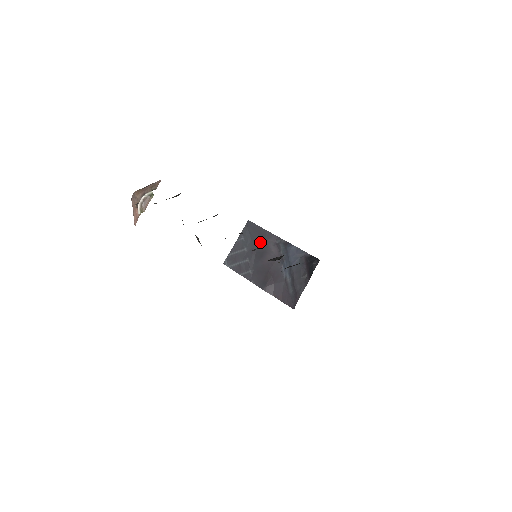
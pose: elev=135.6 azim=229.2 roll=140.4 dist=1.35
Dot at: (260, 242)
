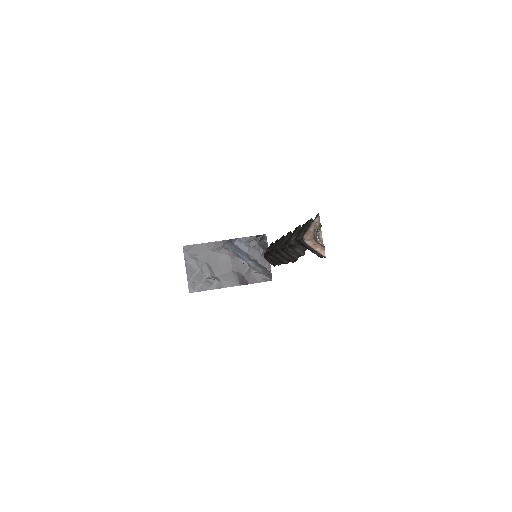
Dot at: (207, 255)
